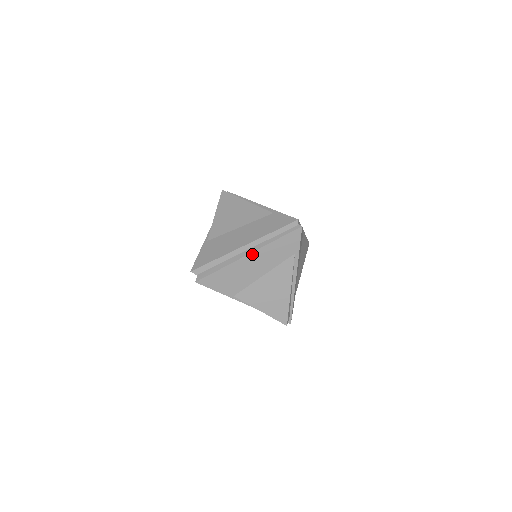
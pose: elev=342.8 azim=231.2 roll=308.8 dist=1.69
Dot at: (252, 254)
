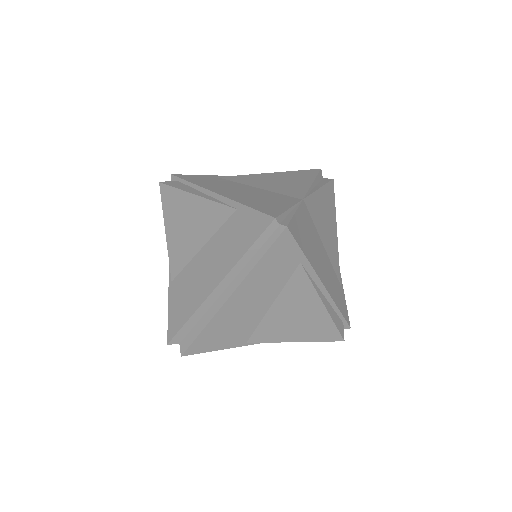
Dot at: (233, 295)
